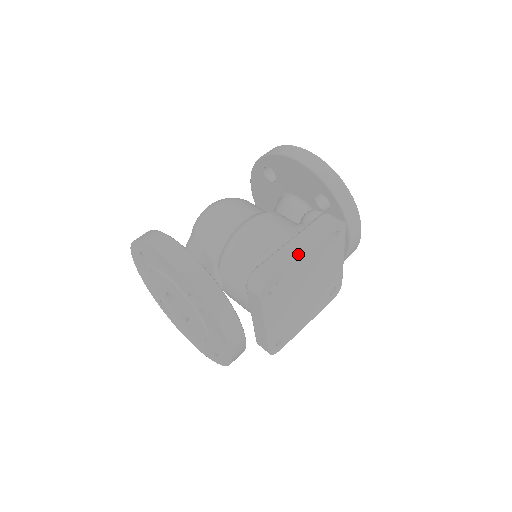
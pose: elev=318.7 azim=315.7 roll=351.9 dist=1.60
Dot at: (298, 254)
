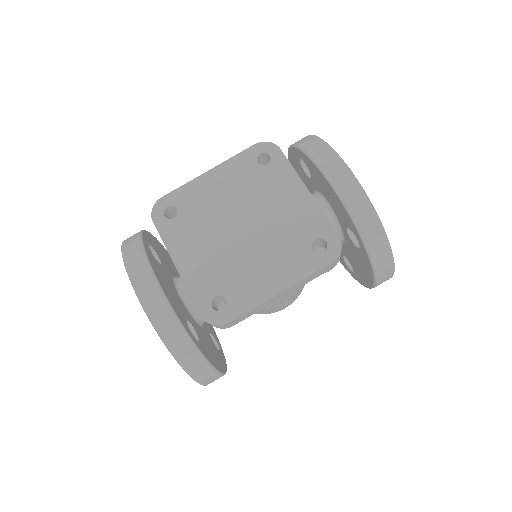
Dot at: (199, 176)
